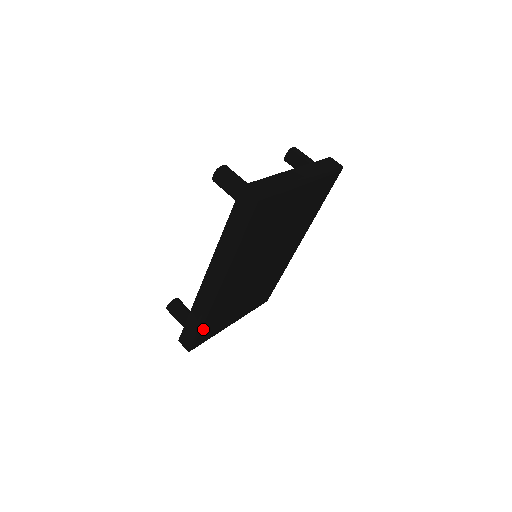
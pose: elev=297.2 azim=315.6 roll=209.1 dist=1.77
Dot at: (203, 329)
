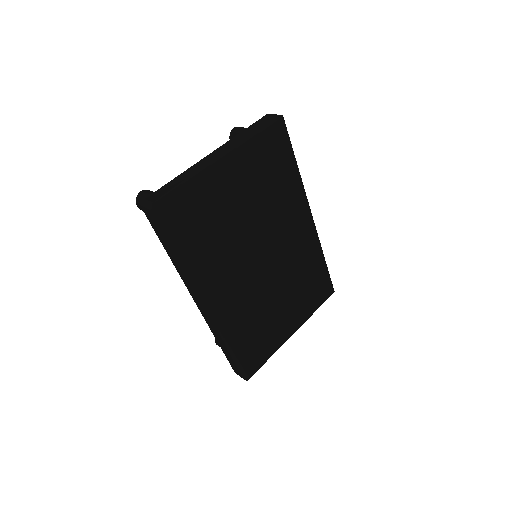
Dot at: (241, 353)
